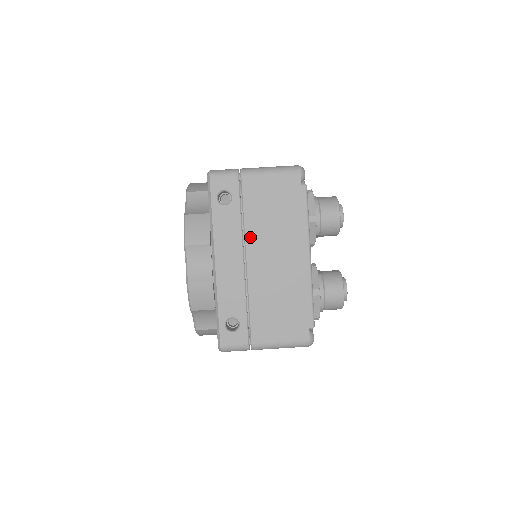
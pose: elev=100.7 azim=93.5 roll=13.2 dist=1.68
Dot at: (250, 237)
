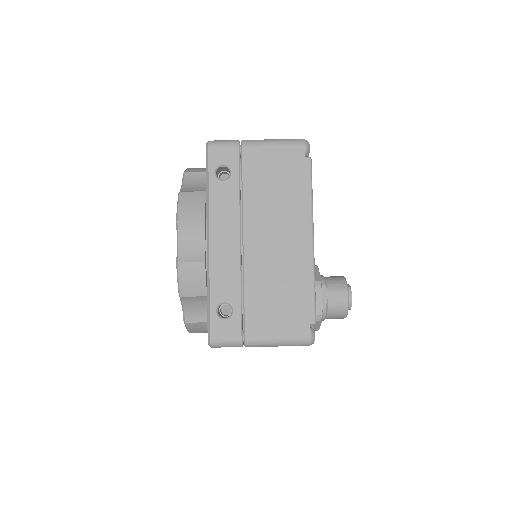
Dot at: occluded
